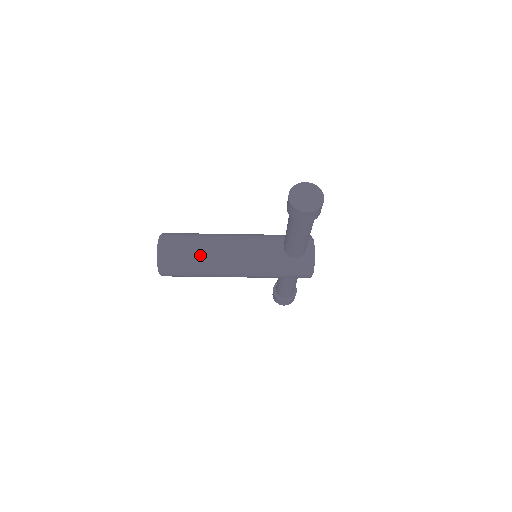
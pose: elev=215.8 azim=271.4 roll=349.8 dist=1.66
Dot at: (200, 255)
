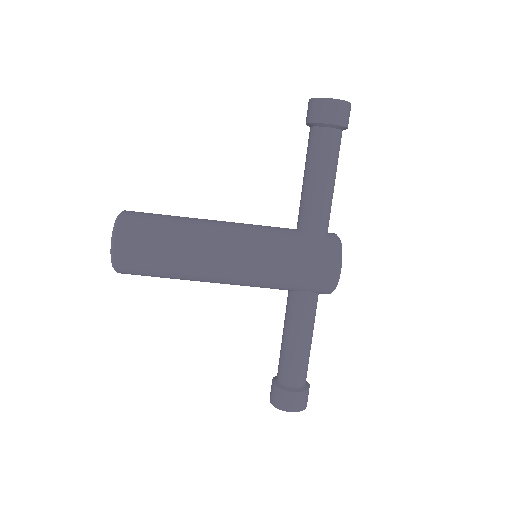
Dot at: (180, 221)
